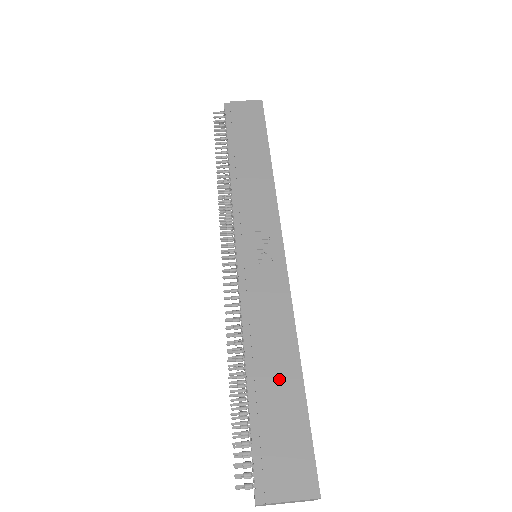
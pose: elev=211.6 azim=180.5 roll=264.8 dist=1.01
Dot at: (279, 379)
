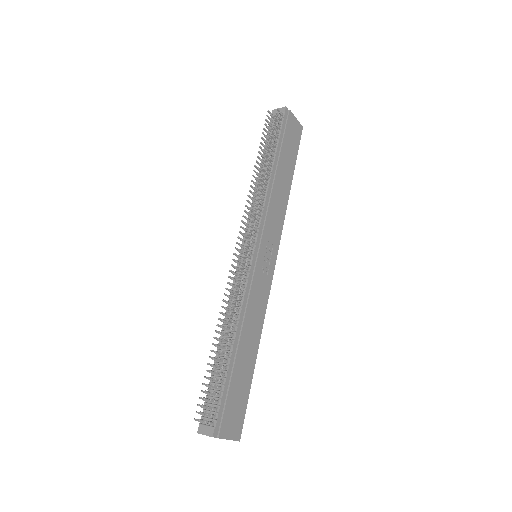
Dot at: (246, 359)
